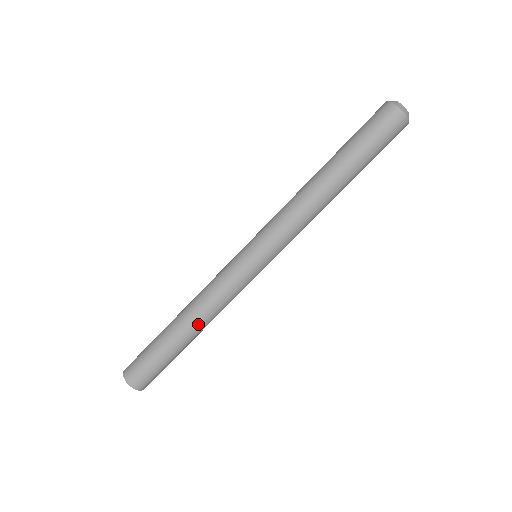
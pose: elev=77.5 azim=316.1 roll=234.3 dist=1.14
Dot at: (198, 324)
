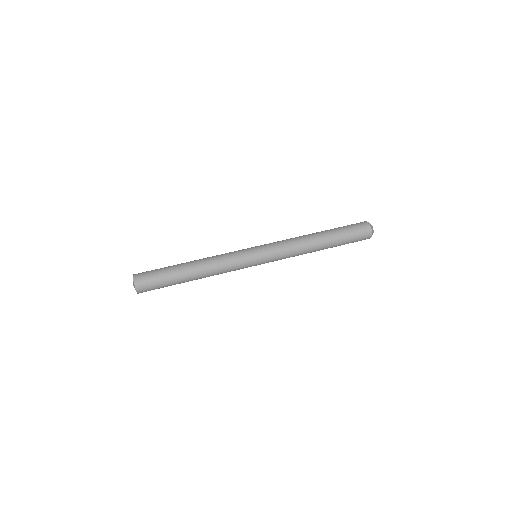
Dot at: (198, 260)
